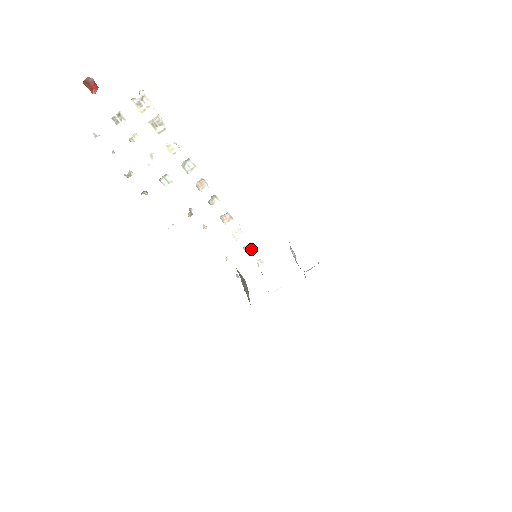
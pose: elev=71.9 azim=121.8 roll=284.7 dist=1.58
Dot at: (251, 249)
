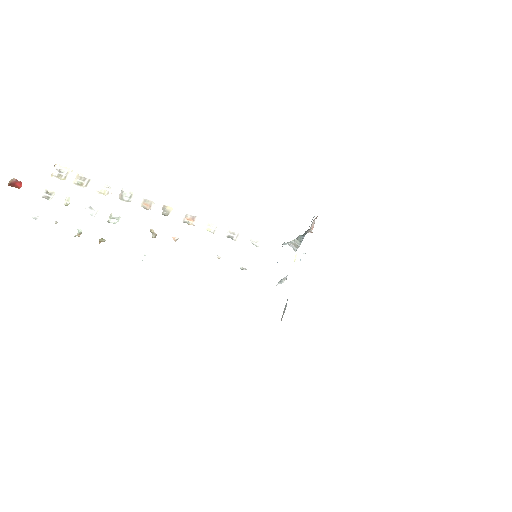
Dot at: (235, 234)
